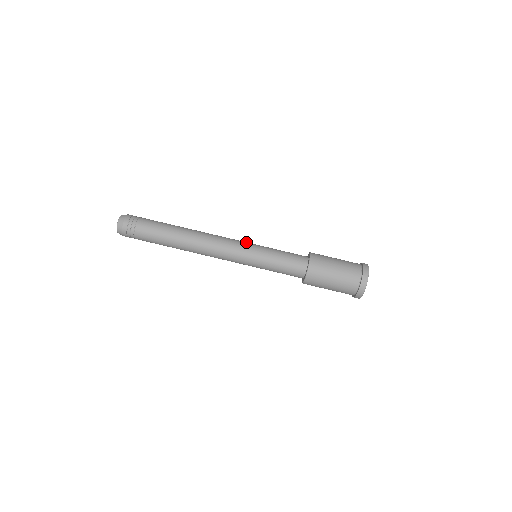
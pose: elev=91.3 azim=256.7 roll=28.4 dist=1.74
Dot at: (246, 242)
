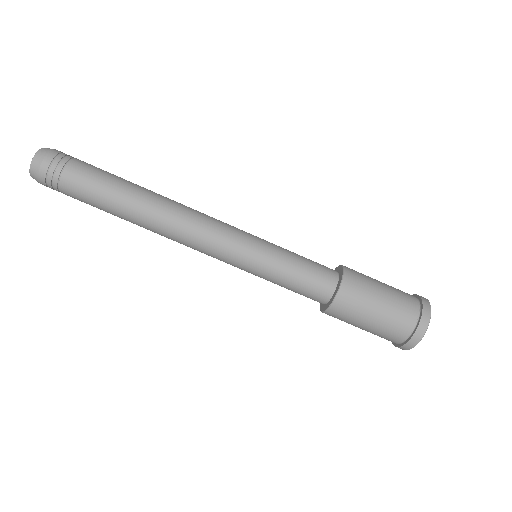
Dot at: (242, 238)
